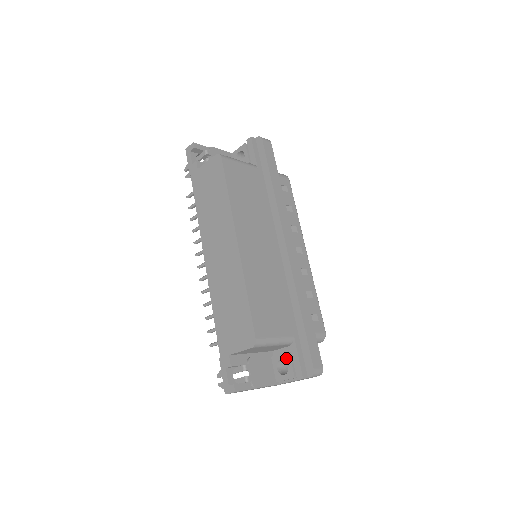
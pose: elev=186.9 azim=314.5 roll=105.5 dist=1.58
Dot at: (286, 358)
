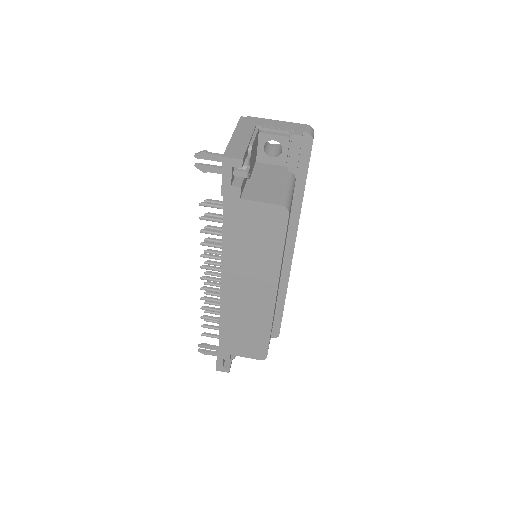
Dot at: occluded
